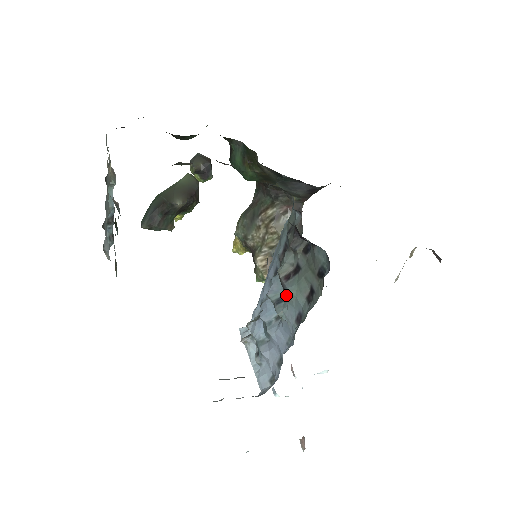
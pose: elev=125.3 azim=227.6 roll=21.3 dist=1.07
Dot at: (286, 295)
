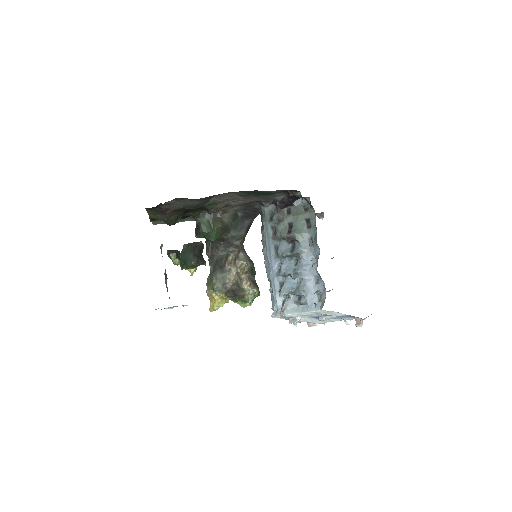
Dot at: (296, 238)
